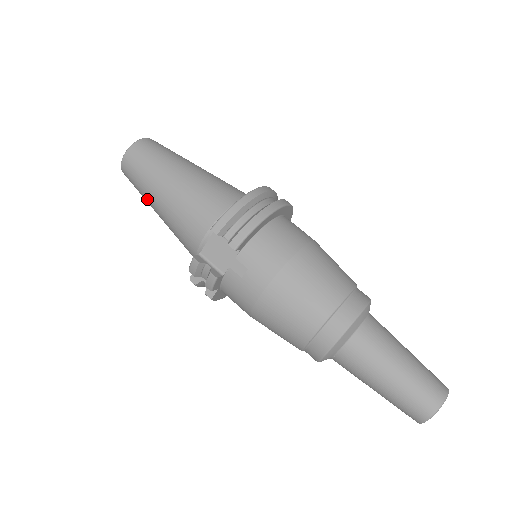
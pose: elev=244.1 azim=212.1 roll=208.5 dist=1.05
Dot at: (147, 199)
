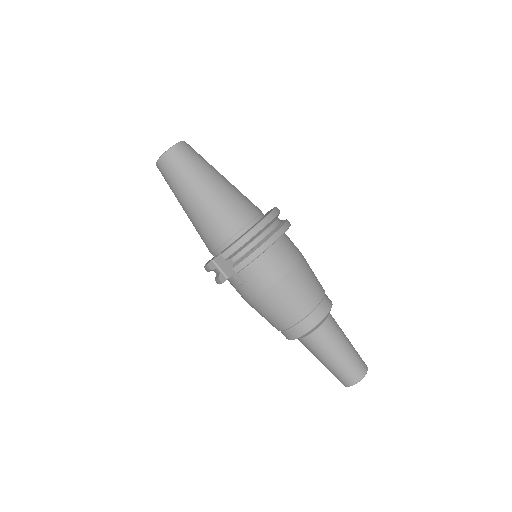
Dot at: occluded
